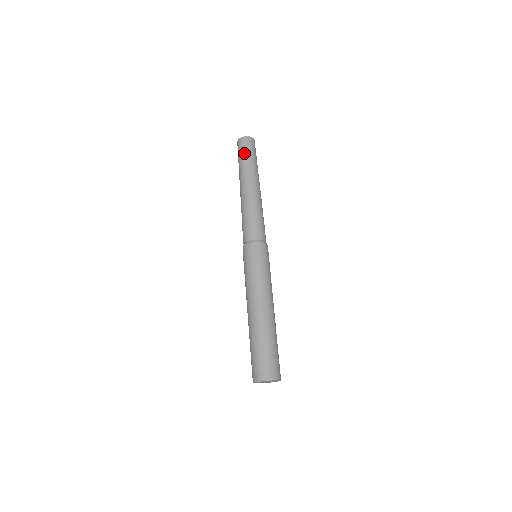
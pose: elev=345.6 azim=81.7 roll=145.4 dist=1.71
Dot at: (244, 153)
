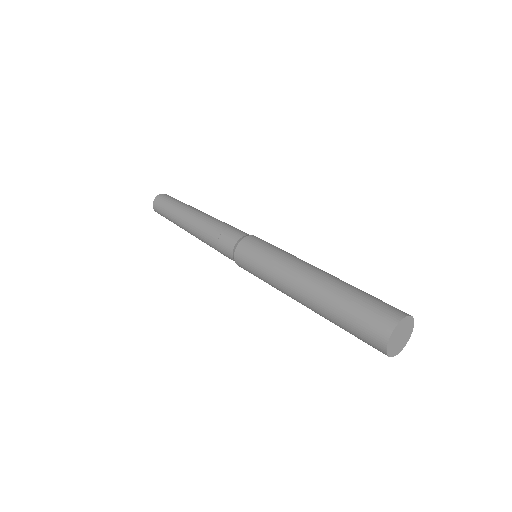
Dot at: (169, 201)
